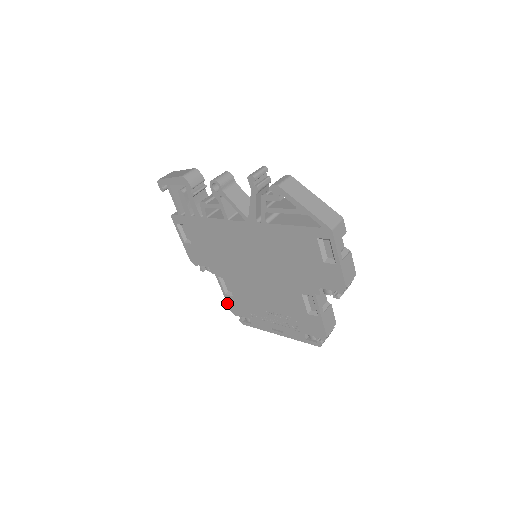
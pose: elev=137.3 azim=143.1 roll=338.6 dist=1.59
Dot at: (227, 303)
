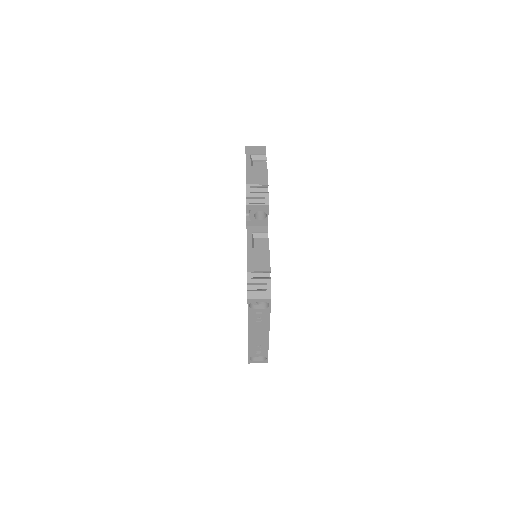
Dot at: occluded
